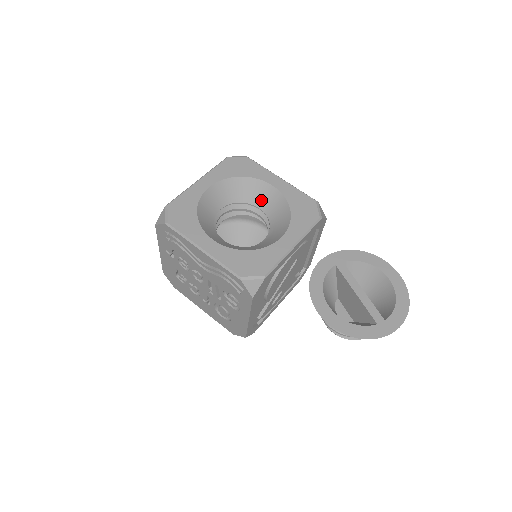
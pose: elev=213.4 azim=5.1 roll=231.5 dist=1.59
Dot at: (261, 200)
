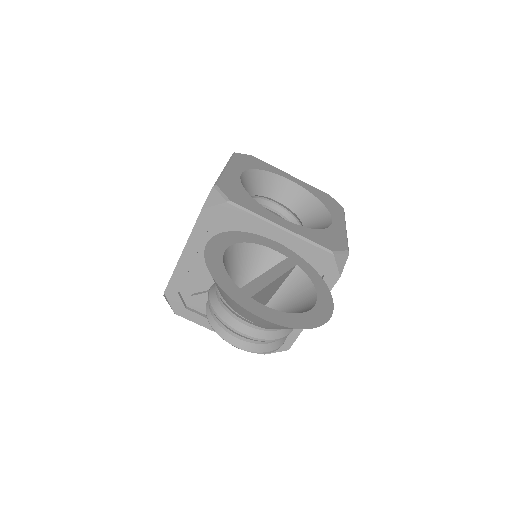
Dot at: (312, 225)
